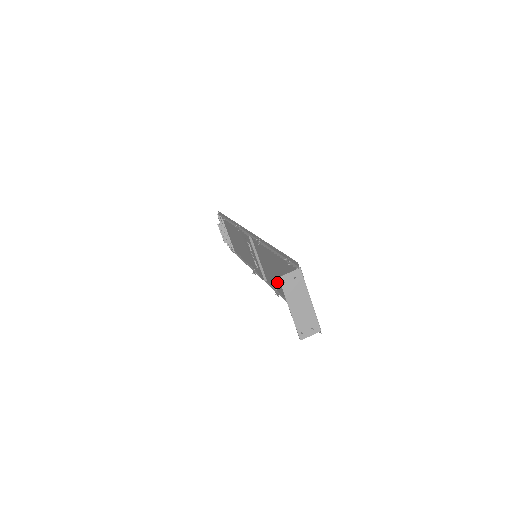
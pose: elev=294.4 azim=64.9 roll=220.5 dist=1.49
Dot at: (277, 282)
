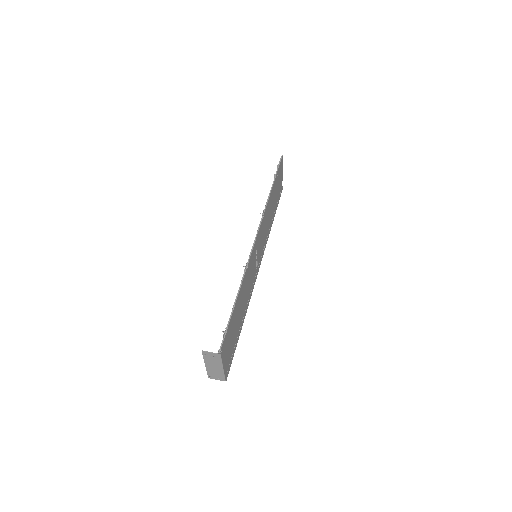
Dot at: (246, 300)
